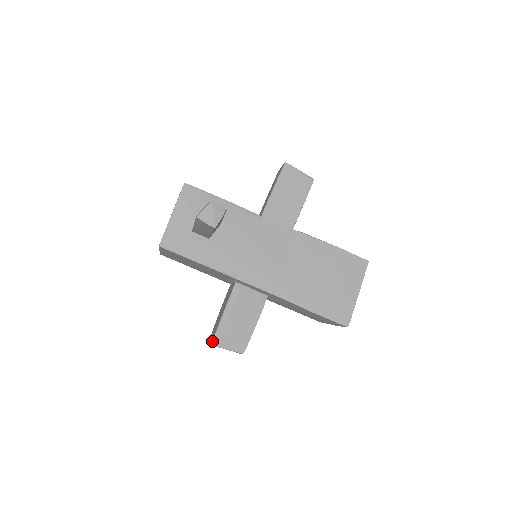
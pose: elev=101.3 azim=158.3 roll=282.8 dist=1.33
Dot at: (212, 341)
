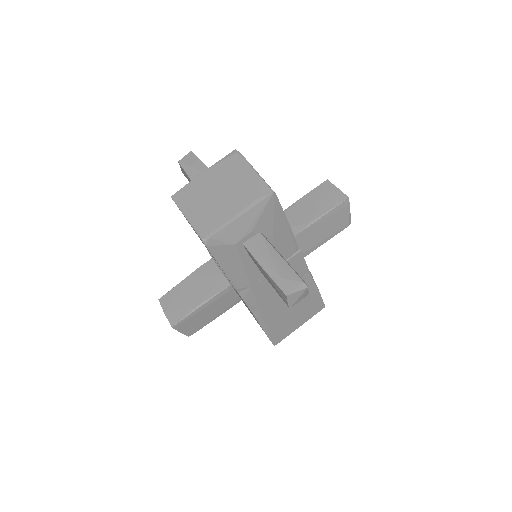
Dot at: (175, 325)
